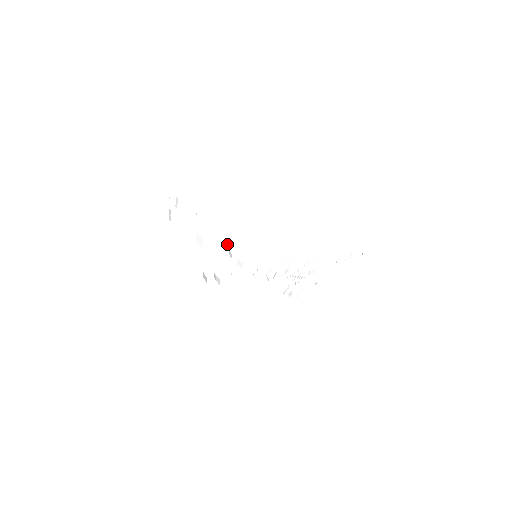
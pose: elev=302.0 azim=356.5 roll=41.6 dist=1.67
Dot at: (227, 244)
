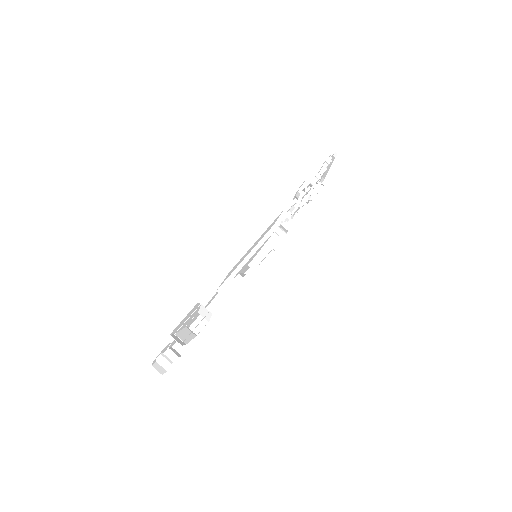
Dot at: (228, 289)
